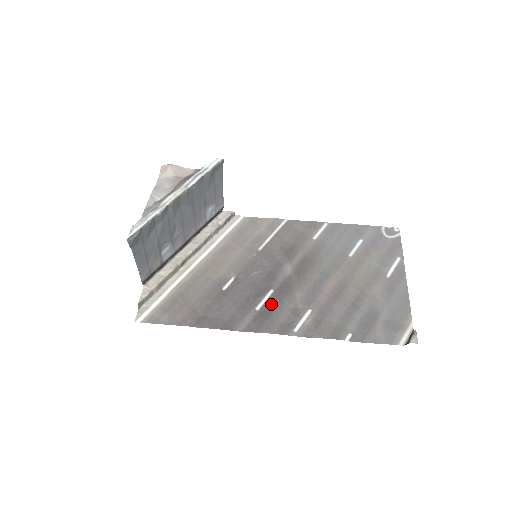
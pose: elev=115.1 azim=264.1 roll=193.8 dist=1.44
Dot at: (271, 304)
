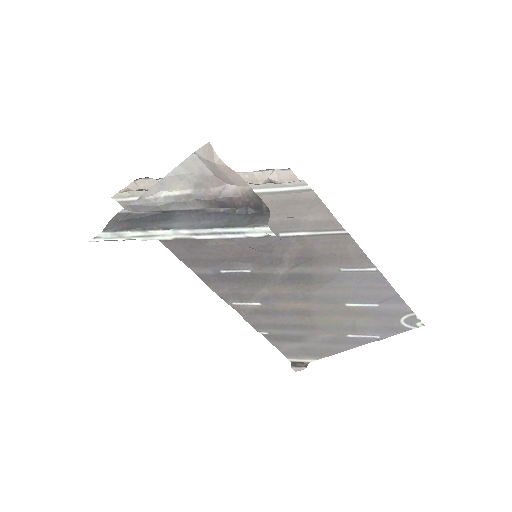
Dot at: (237, 277)
